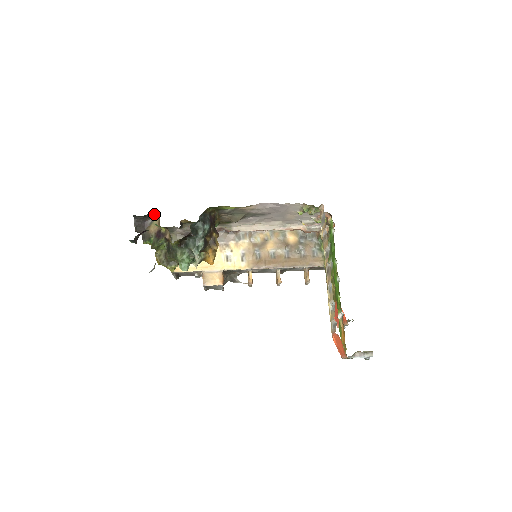
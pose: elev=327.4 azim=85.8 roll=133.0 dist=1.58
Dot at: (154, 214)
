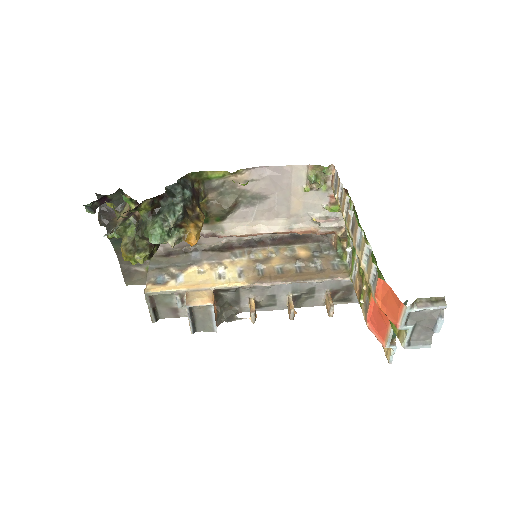
Dot at: occluded
